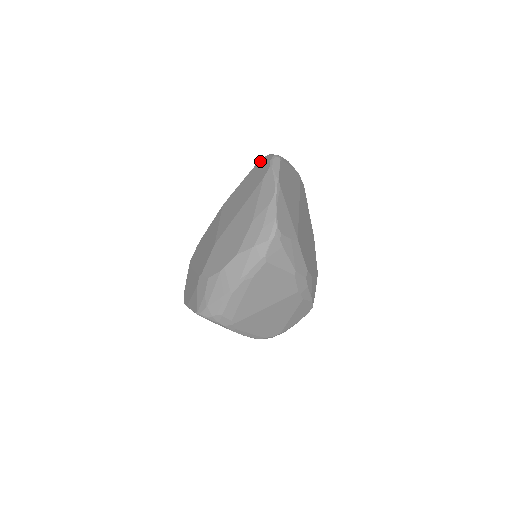
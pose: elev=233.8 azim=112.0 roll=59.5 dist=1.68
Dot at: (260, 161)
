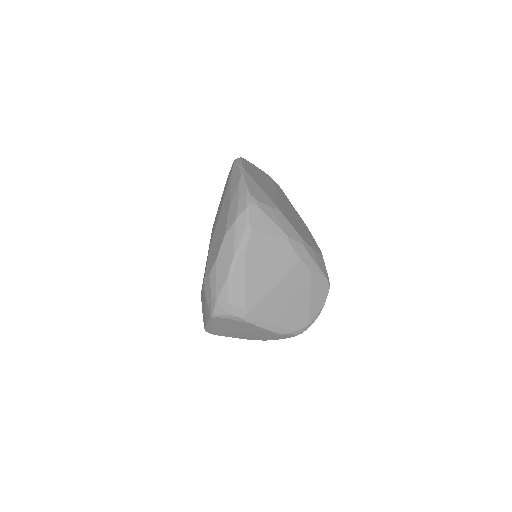
Dot at: occluded
